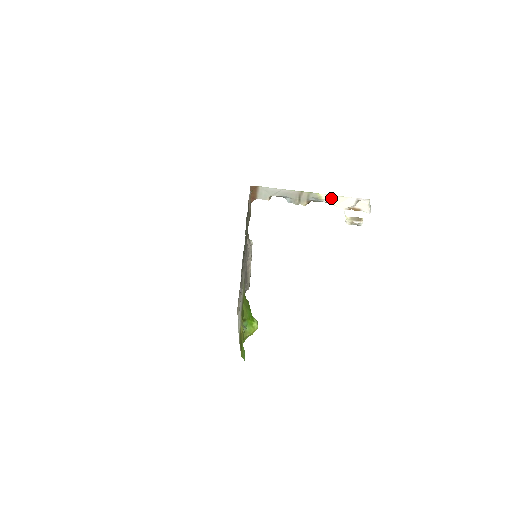
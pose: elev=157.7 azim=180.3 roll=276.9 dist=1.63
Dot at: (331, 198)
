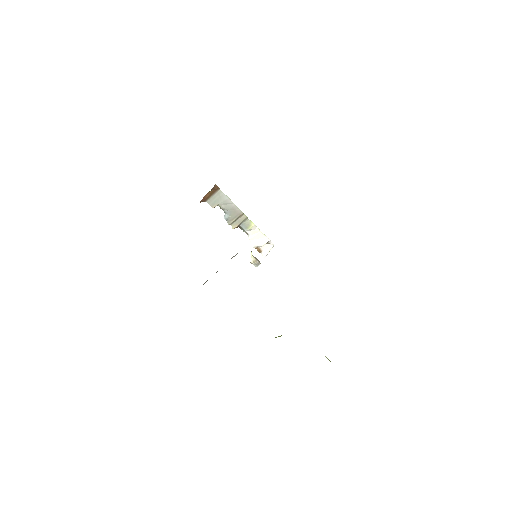
Dot at: (254, 231)
